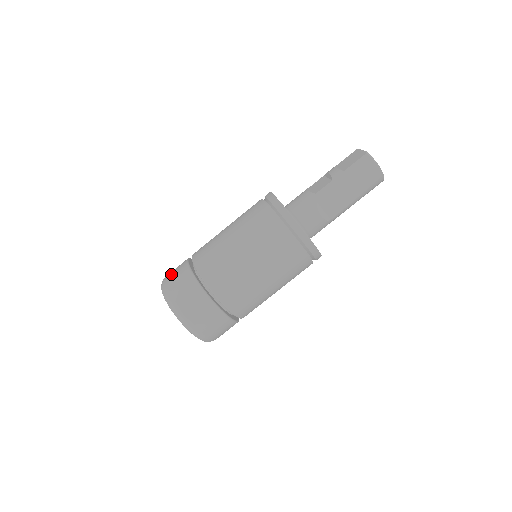
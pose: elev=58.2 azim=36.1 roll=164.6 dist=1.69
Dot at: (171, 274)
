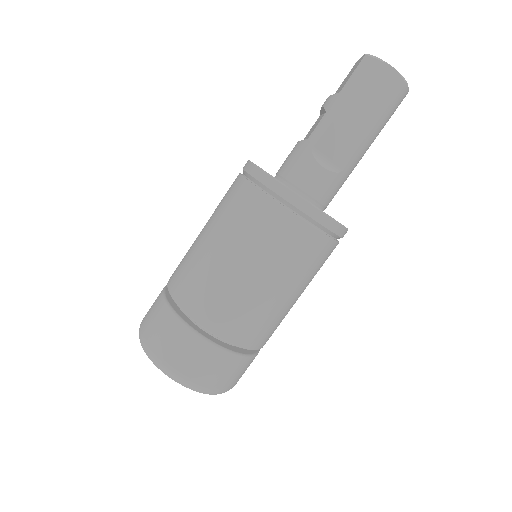
Dot at: (149, 309)
